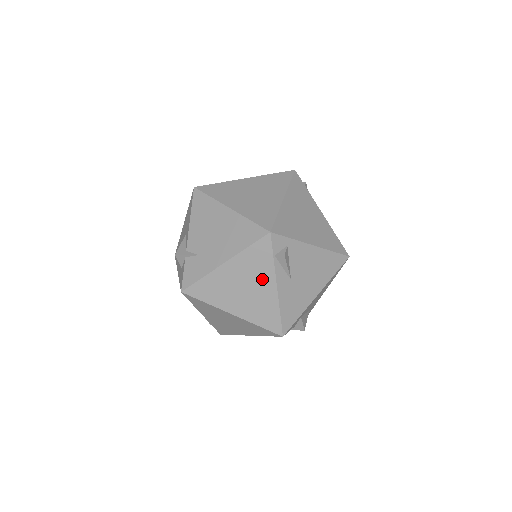
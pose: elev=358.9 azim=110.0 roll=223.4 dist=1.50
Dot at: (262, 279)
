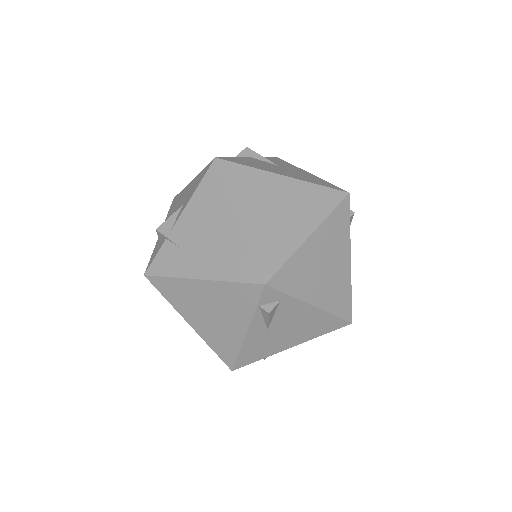
Dot at: (234, 317)
